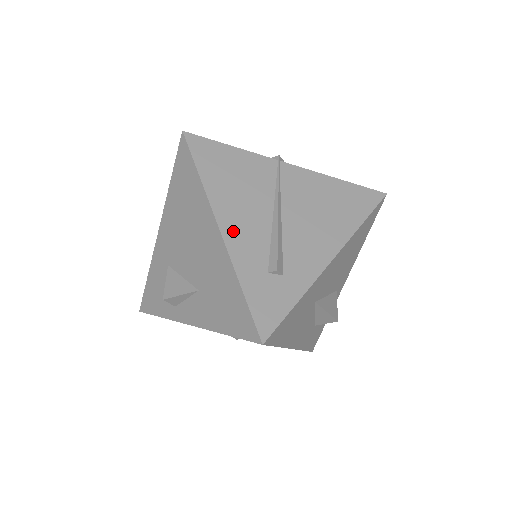
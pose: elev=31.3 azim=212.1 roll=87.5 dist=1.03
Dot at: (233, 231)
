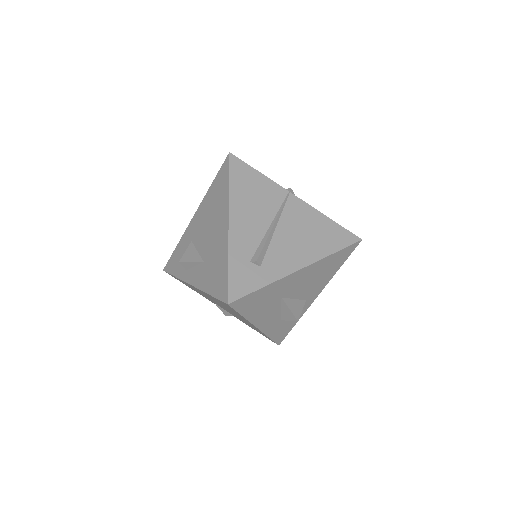
Dot at: (237, 227)
